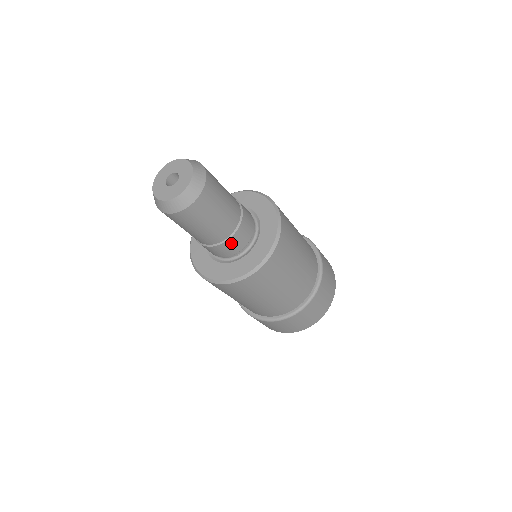
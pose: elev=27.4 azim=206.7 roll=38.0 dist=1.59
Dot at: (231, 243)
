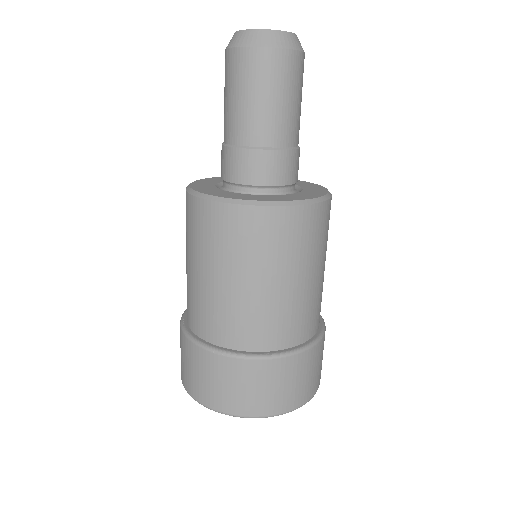
Dot at: (298, 158)
